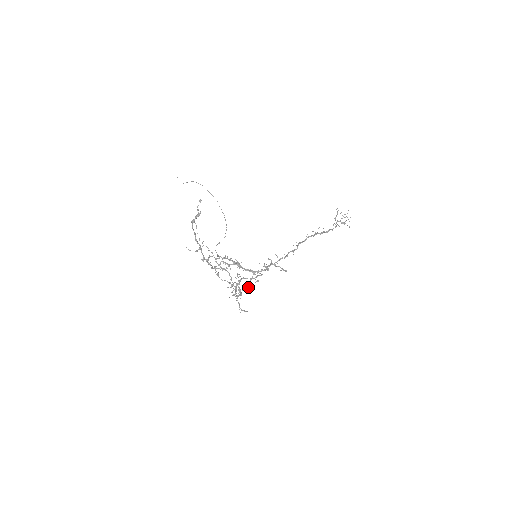
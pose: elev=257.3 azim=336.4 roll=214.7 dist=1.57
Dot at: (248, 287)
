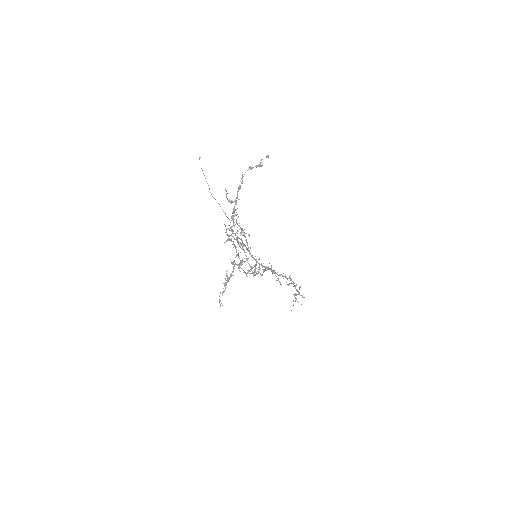
Dot at: (248, 272)
